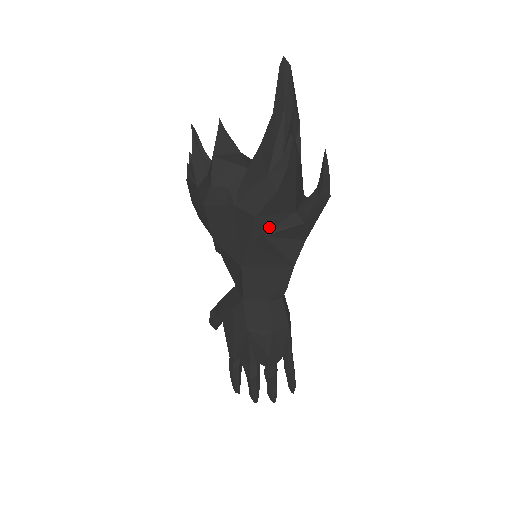
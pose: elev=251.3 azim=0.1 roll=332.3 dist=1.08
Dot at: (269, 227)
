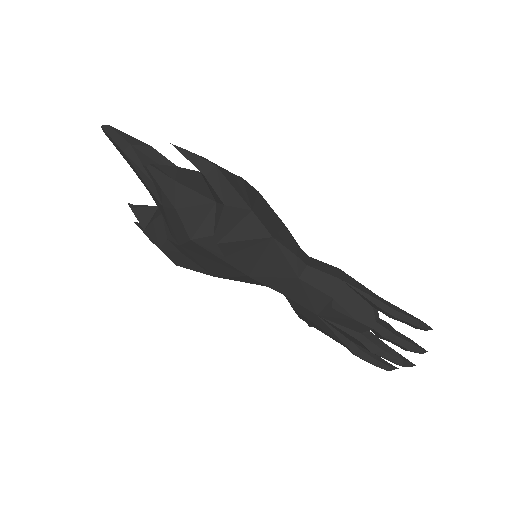
Dot at: (211, 234)
